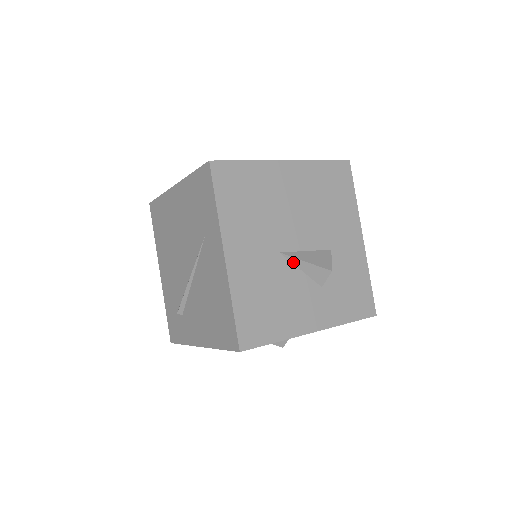
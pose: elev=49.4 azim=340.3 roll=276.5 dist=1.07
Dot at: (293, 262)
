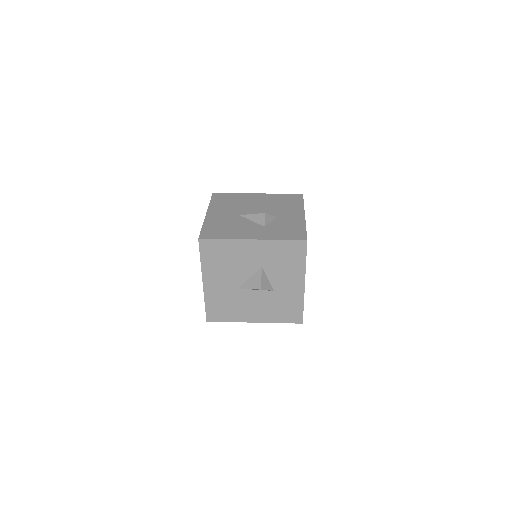
Dot at: (247, 218)
